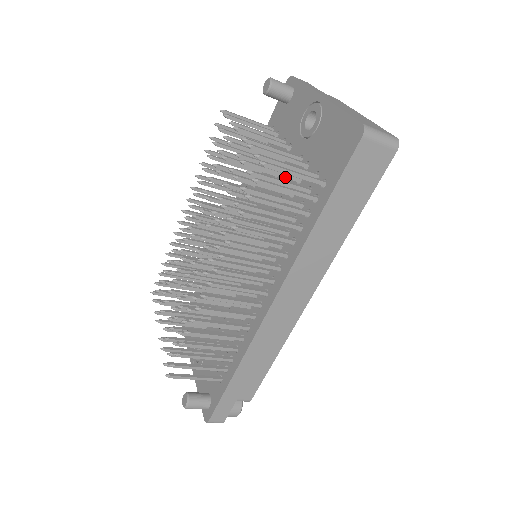
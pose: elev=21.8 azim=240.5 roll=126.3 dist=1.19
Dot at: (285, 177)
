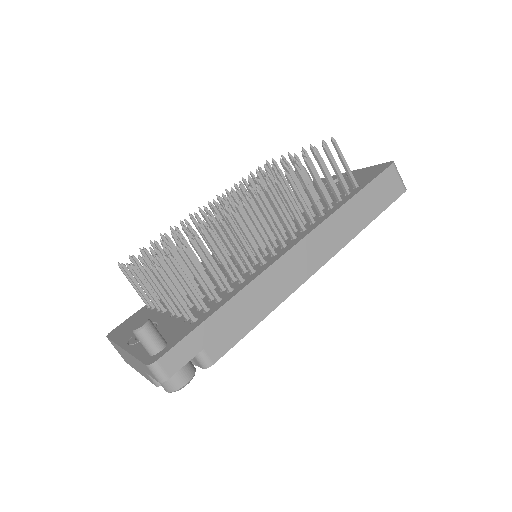
Dot at: occluded
